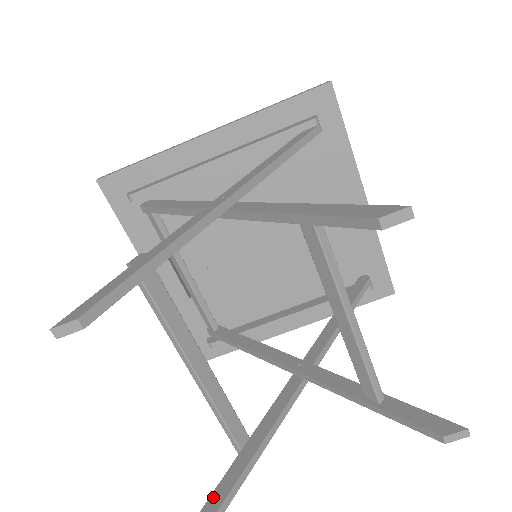
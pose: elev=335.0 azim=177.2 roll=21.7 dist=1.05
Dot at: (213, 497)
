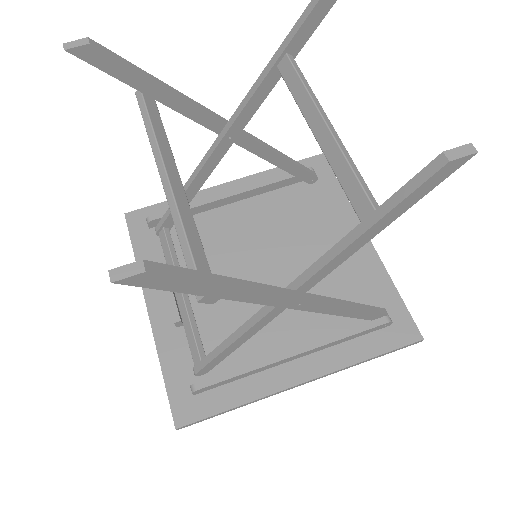
Dot at: occluded
